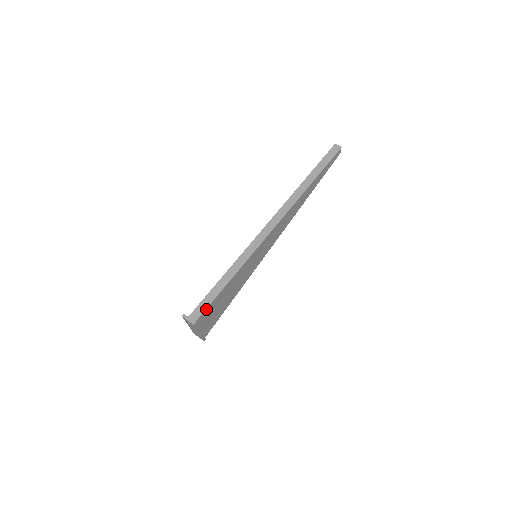
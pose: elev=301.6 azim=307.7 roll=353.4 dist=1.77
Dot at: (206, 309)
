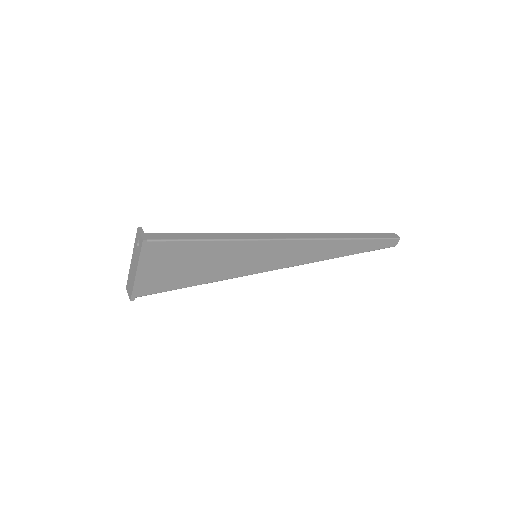
Dot at: (169, 242)
